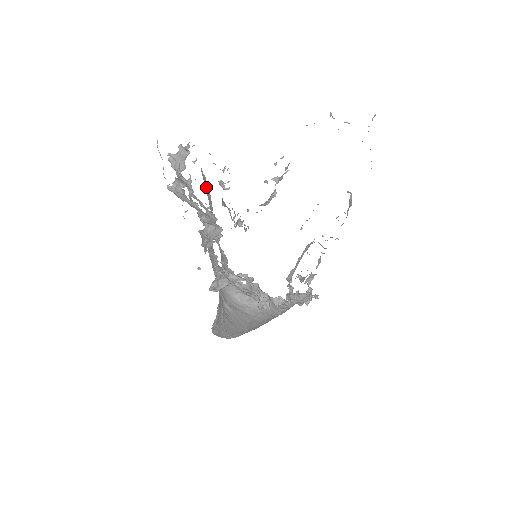
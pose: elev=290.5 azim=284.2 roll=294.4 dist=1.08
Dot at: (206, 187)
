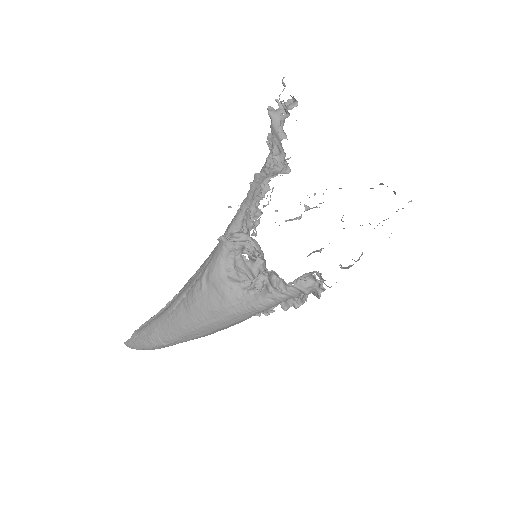
Dot at: occluded
